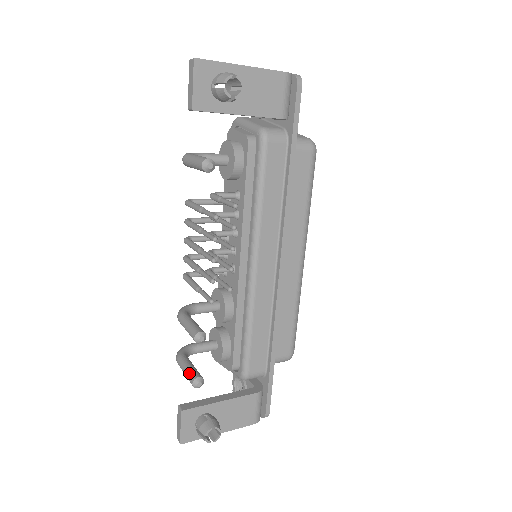
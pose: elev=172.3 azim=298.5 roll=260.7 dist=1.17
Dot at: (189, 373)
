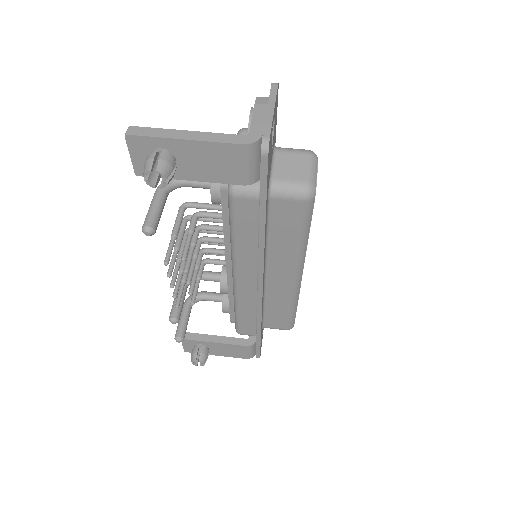
Dot at: (177, 328)
